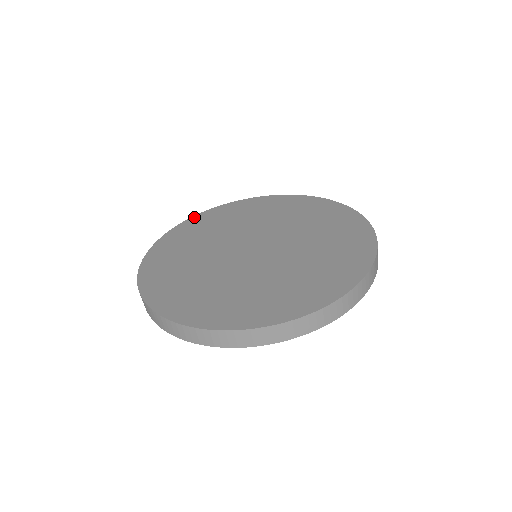
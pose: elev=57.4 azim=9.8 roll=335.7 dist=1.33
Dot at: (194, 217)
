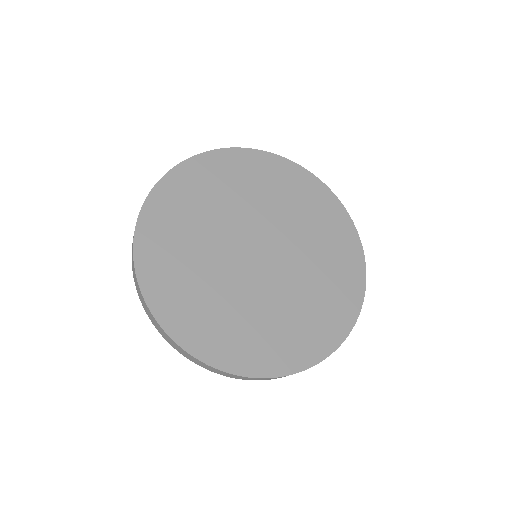
Dot at: (174, 171)
